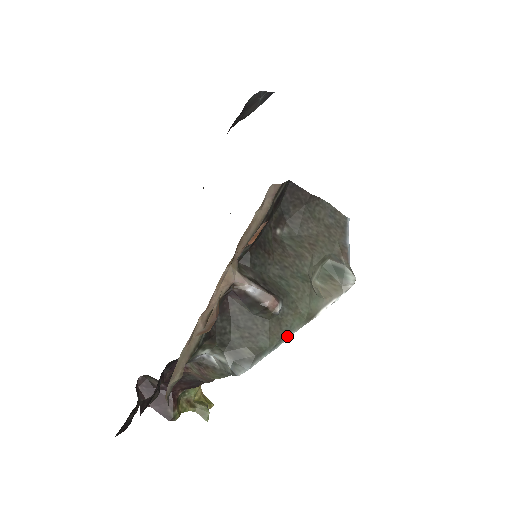
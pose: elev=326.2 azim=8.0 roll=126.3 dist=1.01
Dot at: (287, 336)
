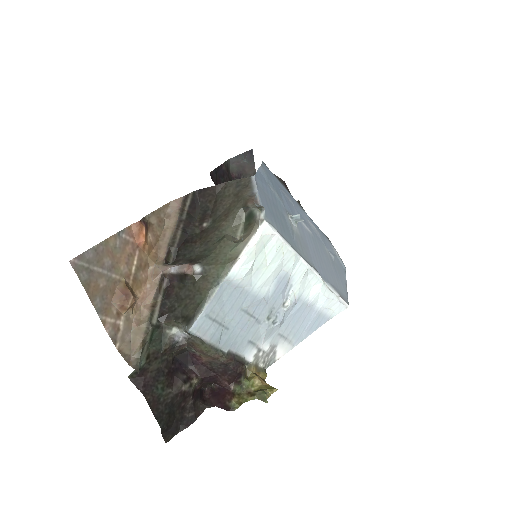
Dot at: (217, 285)
